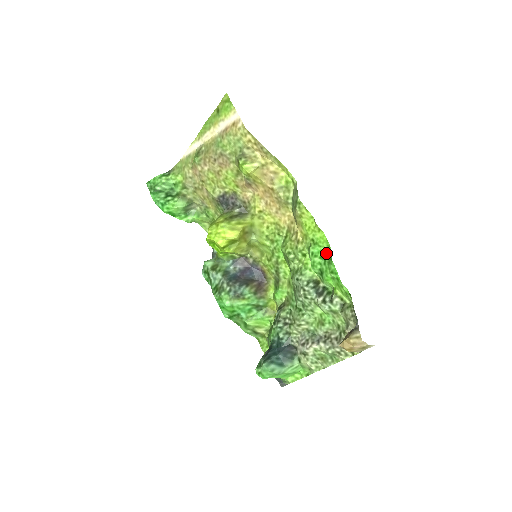
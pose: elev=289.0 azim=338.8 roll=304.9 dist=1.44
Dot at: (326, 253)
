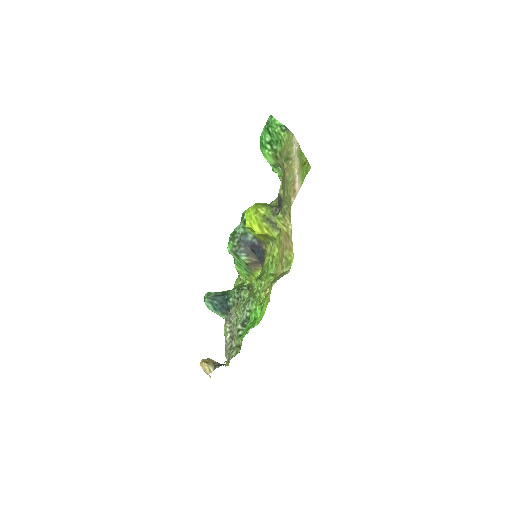
Dot at: (255, 322)
